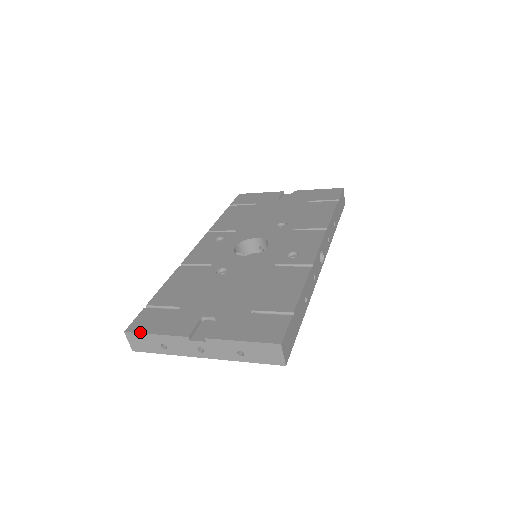
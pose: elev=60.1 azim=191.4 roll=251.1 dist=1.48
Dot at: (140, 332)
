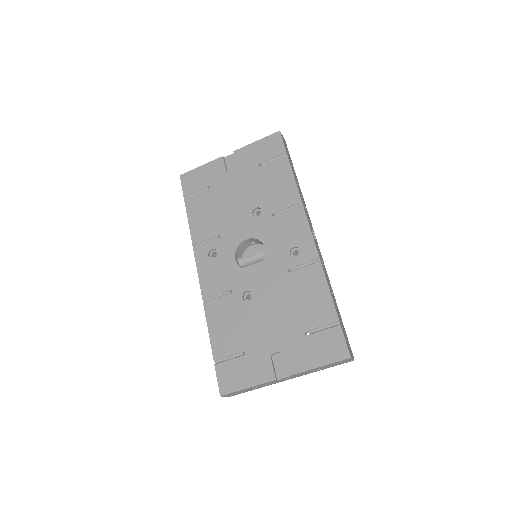
Dot at: (234, 391)
